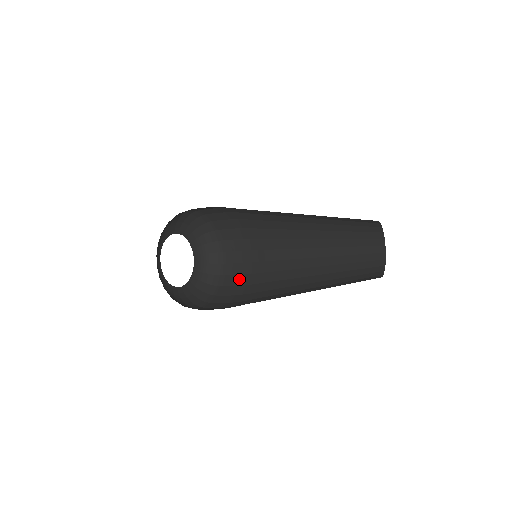
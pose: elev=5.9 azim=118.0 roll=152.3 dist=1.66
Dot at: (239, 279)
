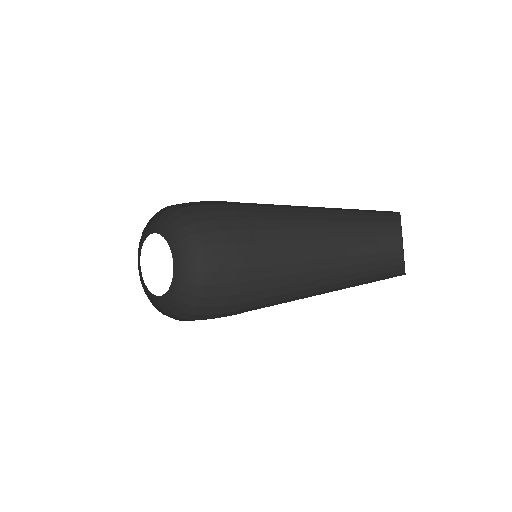
Dot at: (227, 288)
